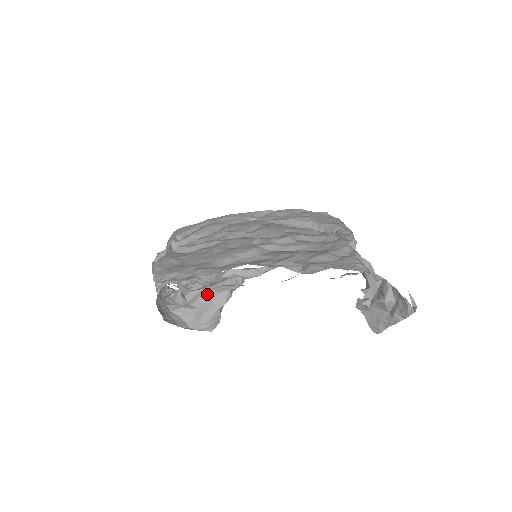
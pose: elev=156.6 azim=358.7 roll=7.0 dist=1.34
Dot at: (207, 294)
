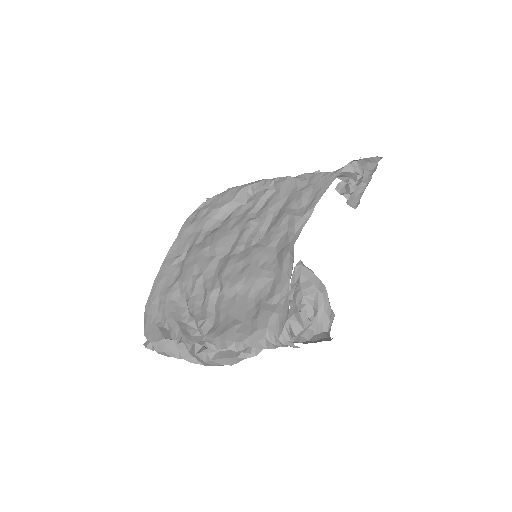
Dot at: (311, 295)
